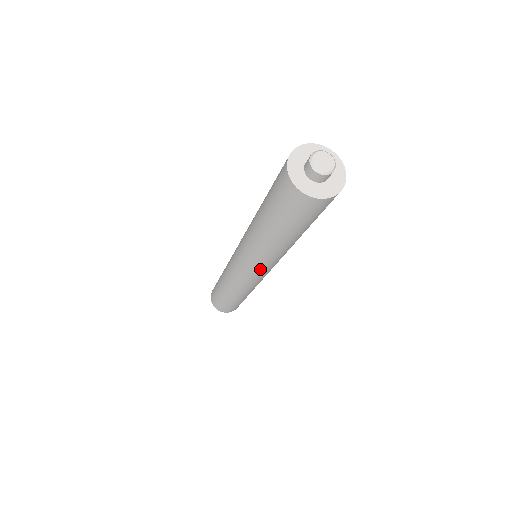
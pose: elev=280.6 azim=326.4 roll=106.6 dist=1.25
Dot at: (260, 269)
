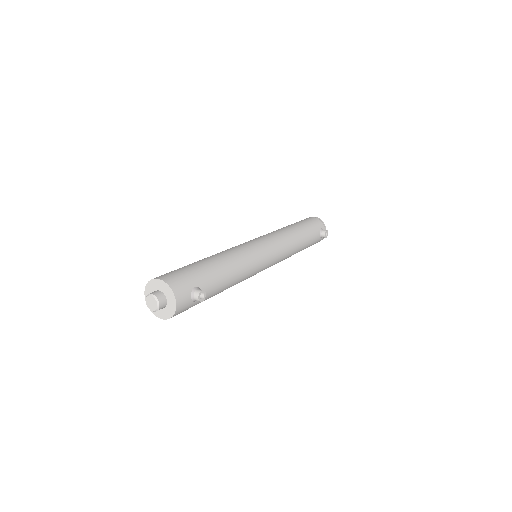
Dot at: occluded
